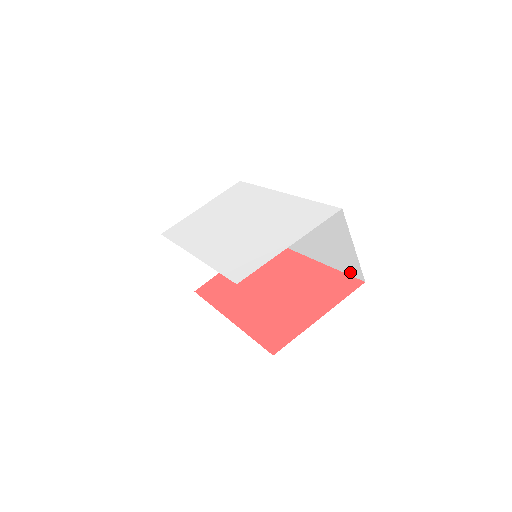
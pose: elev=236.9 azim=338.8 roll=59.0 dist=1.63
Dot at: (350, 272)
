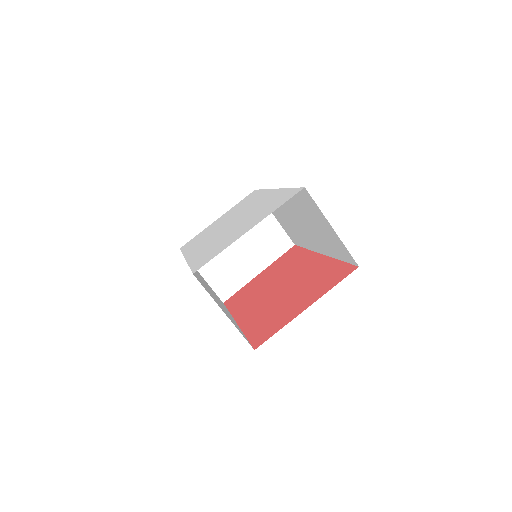
Dot at: (346, 259)
